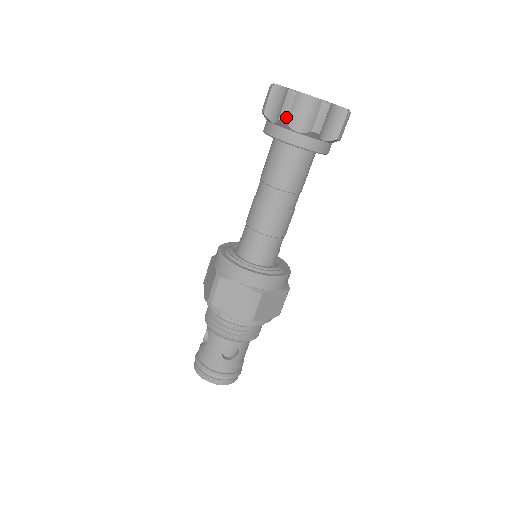
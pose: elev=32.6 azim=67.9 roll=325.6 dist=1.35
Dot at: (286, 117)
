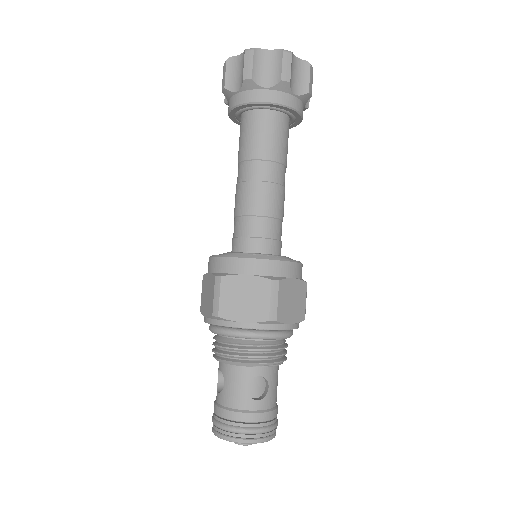
Dot at: (250, 74)
